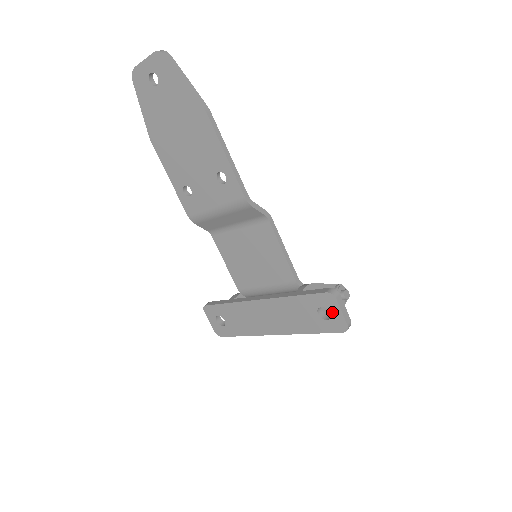
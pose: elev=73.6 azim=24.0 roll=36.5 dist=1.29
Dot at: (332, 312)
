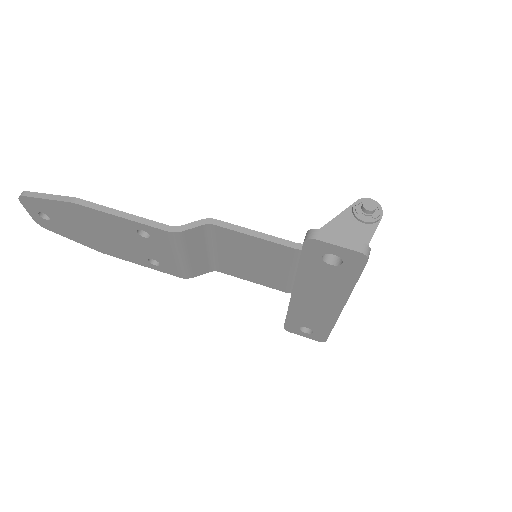
Dot at: (333, 253)
